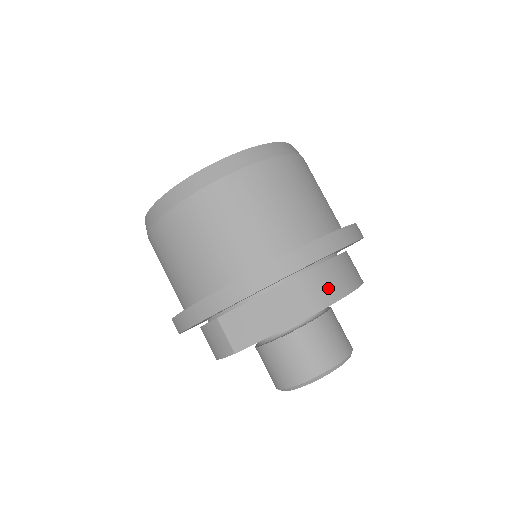
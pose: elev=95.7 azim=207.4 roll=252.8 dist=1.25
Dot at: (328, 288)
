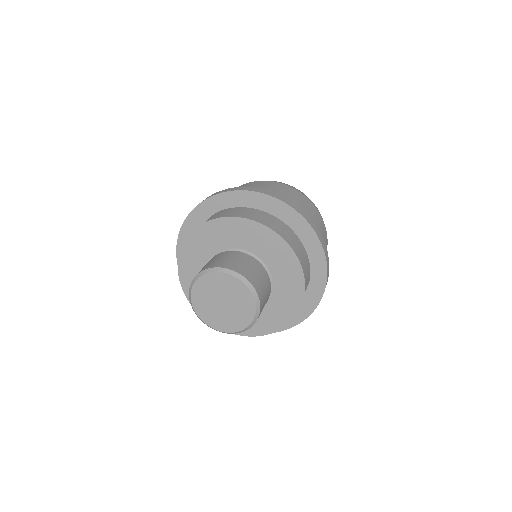
Dot at: (226, 213)
